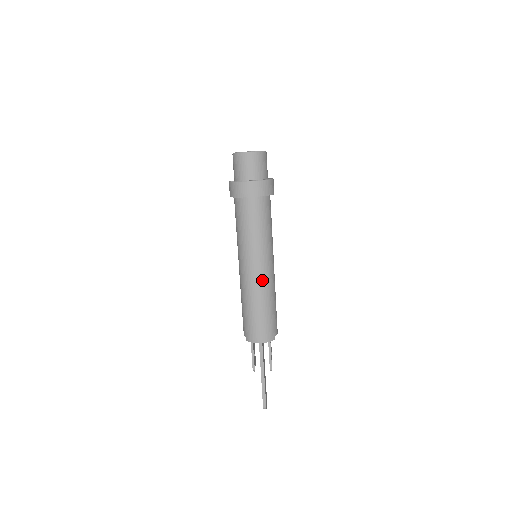
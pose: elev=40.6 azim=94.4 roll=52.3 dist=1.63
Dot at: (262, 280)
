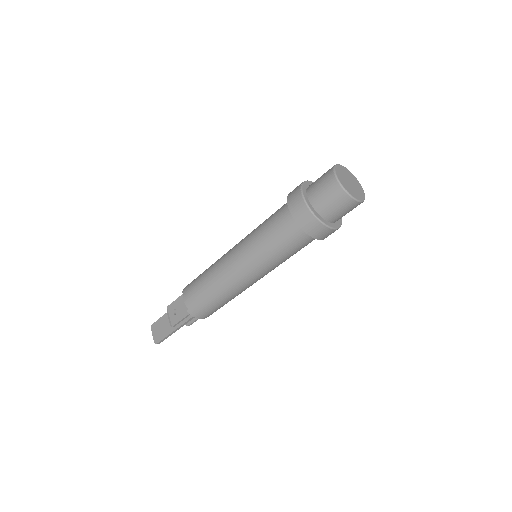
Dot at: occluded
